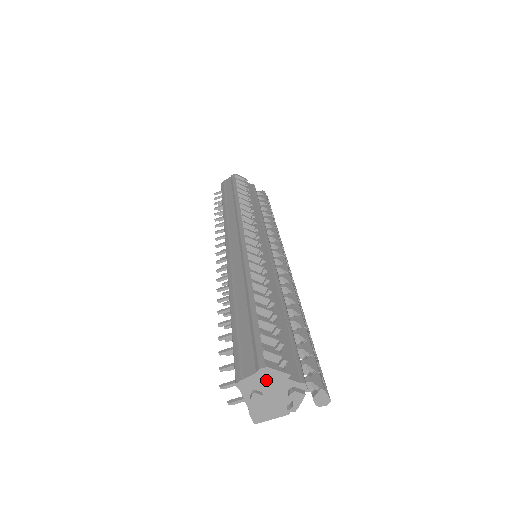
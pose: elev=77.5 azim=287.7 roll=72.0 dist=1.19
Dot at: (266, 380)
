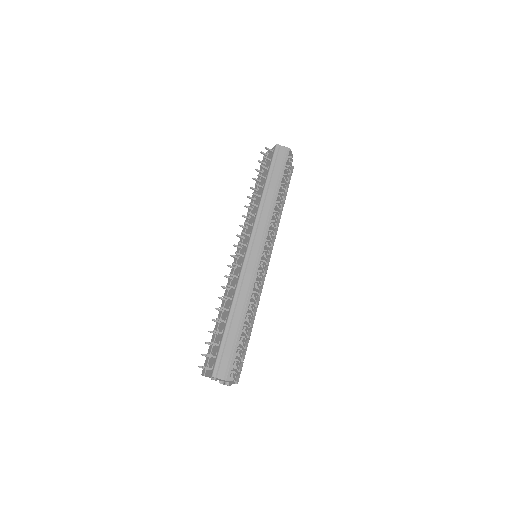
Dot at: (224, 380)
